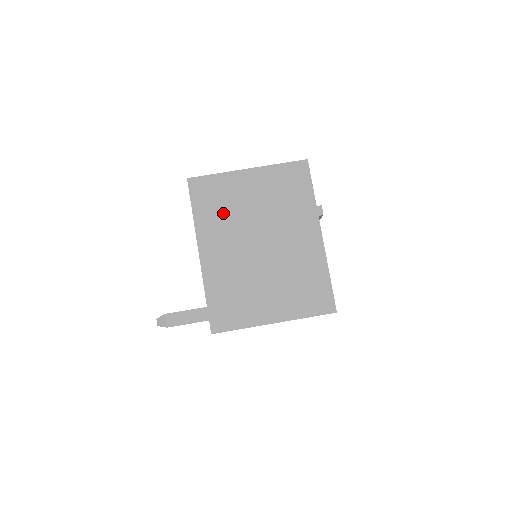
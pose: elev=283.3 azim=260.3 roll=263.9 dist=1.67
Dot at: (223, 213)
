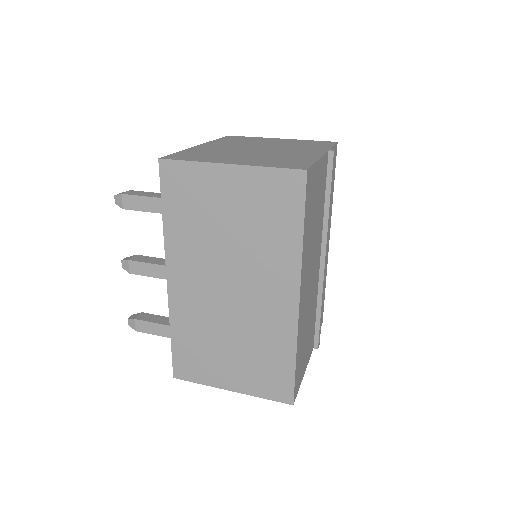
Dot at: (241, 142)
